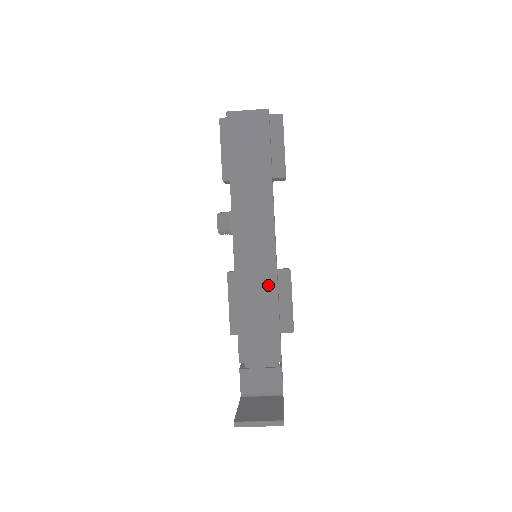
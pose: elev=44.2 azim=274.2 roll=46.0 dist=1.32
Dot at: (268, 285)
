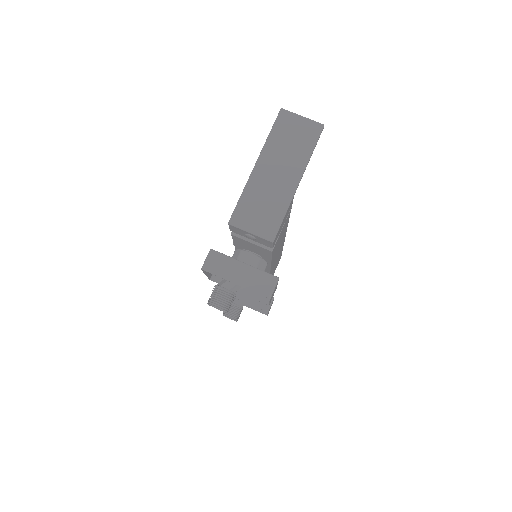
Dot at: occluded
